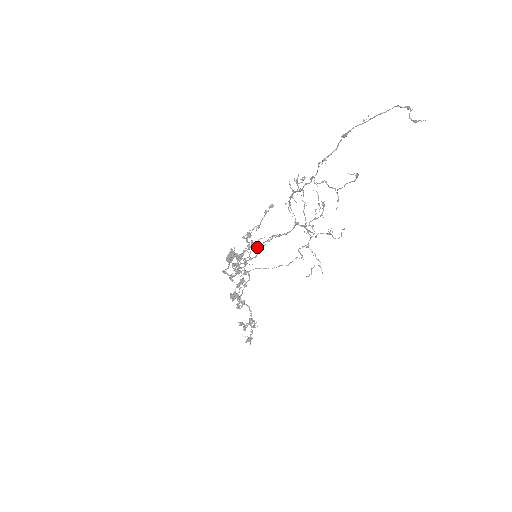
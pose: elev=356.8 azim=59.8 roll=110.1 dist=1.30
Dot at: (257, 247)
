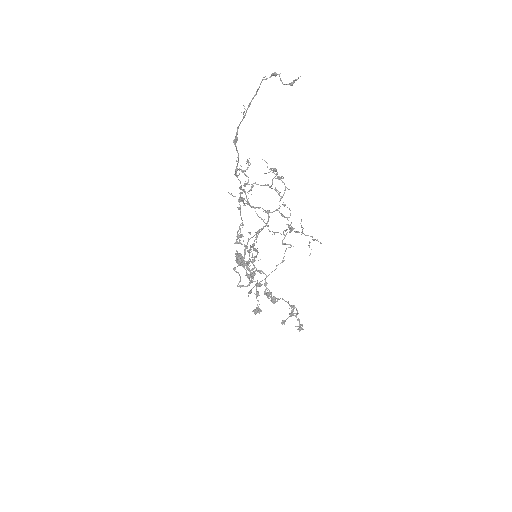
Dot at: occluded
